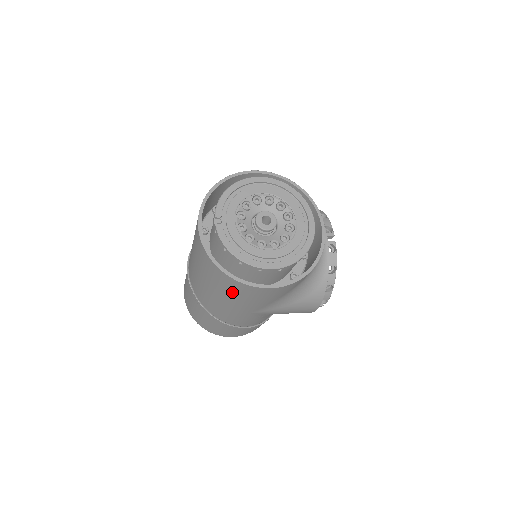
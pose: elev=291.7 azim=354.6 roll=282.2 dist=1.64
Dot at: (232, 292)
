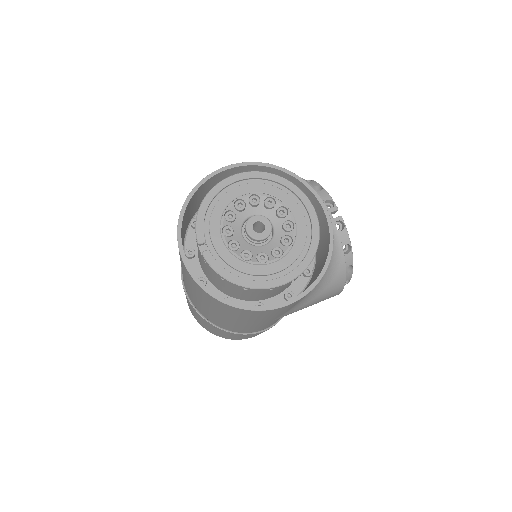
Dot at: (245, 317)
